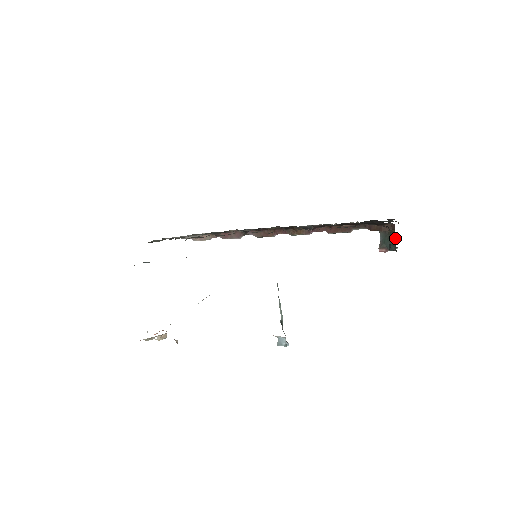
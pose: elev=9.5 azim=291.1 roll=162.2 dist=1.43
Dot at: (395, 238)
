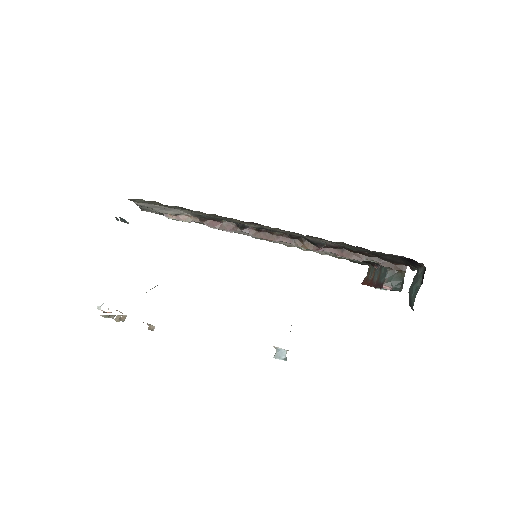
Dot at: (403, 279)
